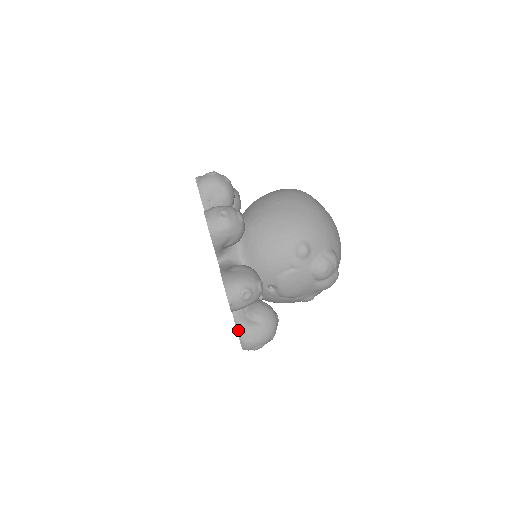
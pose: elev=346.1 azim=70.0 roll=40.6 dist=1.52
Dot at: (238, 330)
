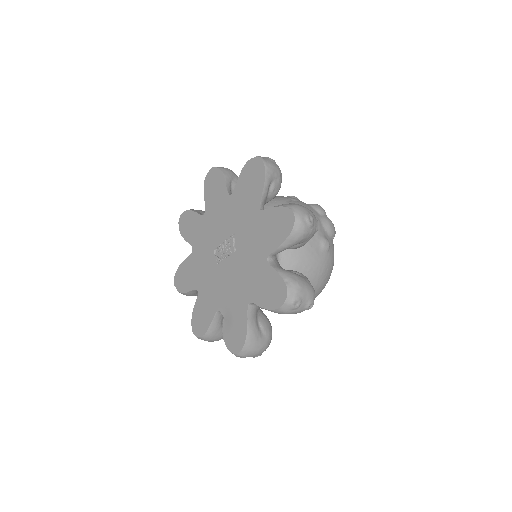
Dot at: (279, 206)
